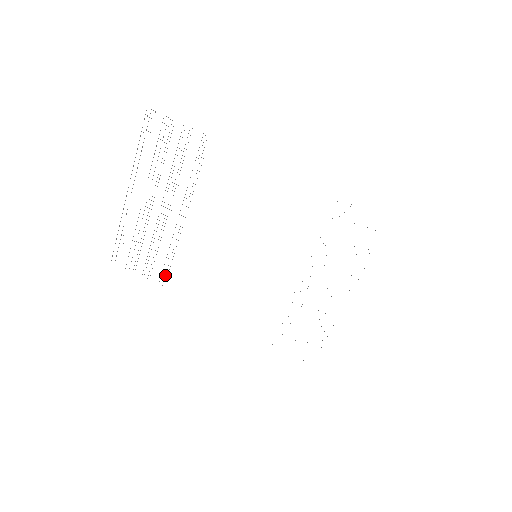
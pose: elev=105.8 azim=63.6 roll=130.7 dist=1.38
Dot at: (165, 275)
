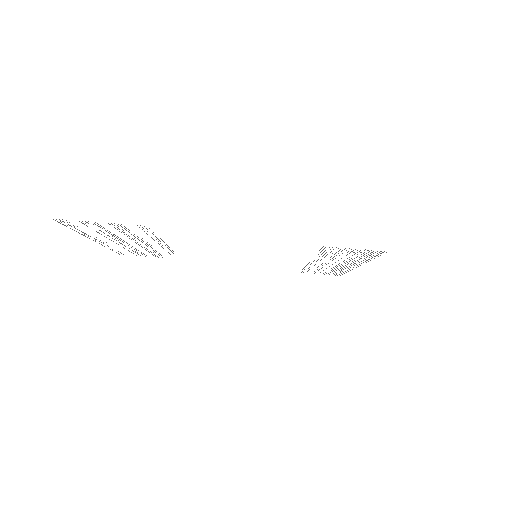
Dot at: occluded
